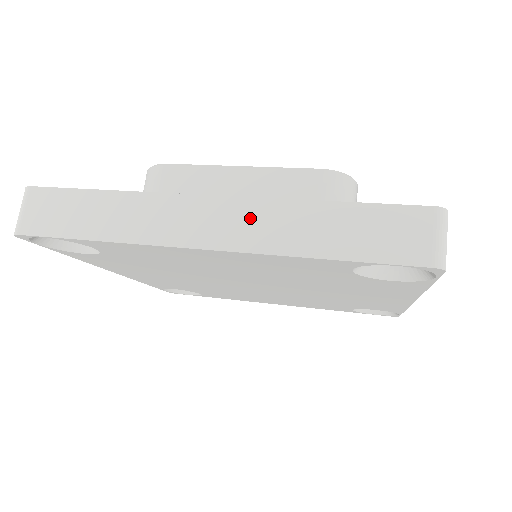
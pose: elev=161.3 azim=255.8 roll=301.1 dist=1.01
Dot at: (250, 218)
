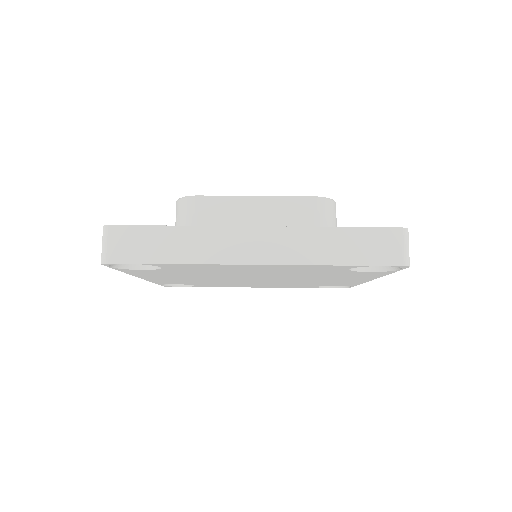
Dot at: (286, 241)
